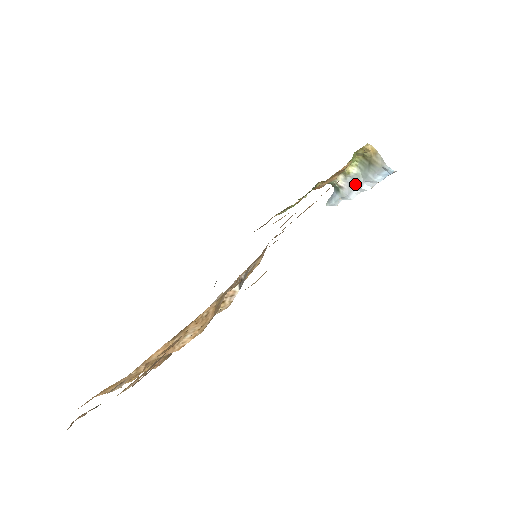
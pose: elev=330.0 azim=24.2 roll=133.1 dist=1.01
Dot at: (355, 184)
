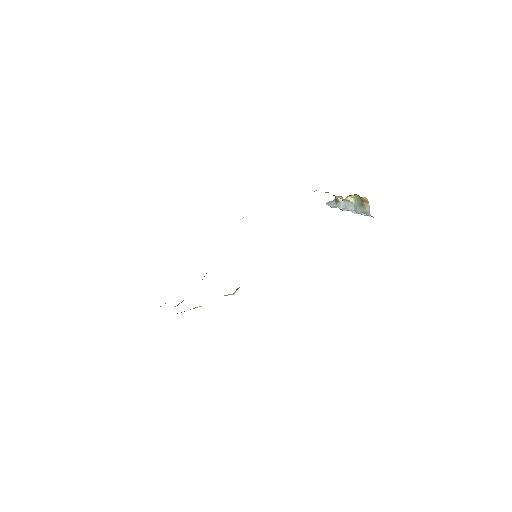
Dot at: (348, 207)
